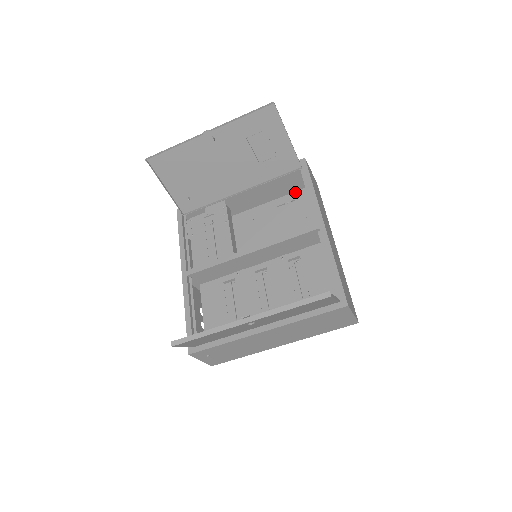
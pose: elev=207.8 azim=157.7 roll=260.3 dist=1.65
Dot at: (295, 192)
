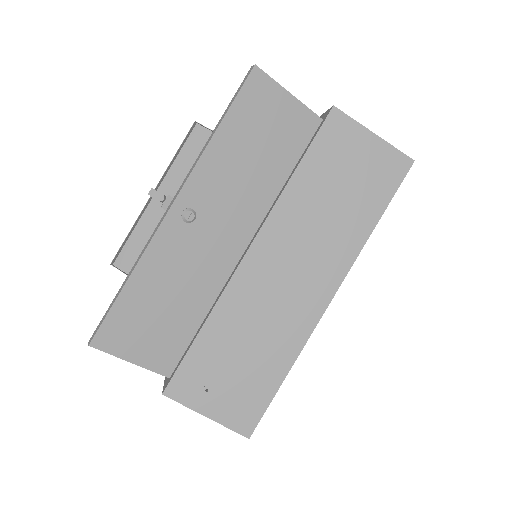
Dot at: occluded
